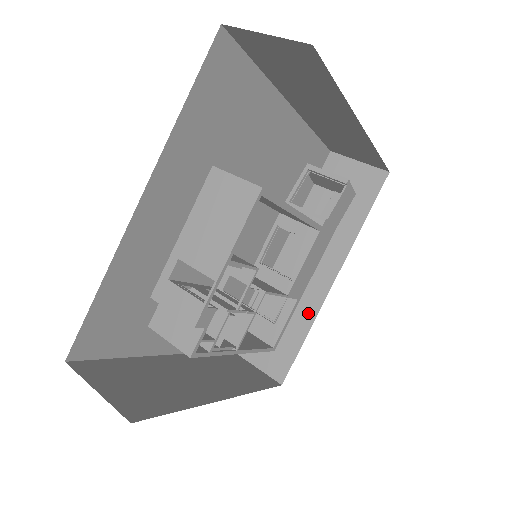
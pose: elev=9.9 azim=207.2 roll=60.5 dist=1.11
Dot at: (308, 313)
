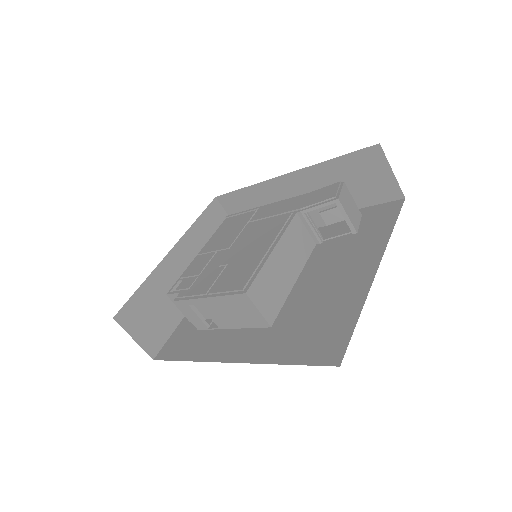
Dot at: occluded
